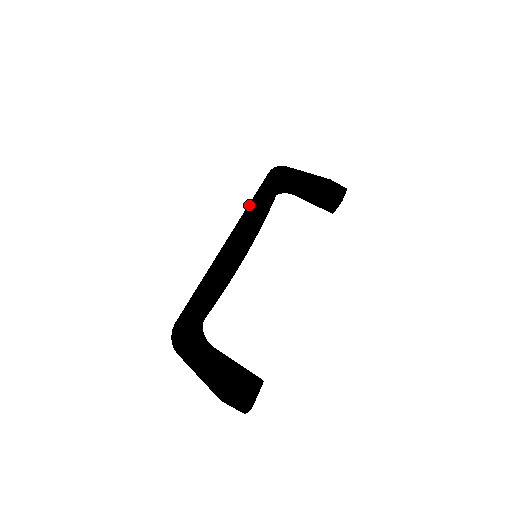
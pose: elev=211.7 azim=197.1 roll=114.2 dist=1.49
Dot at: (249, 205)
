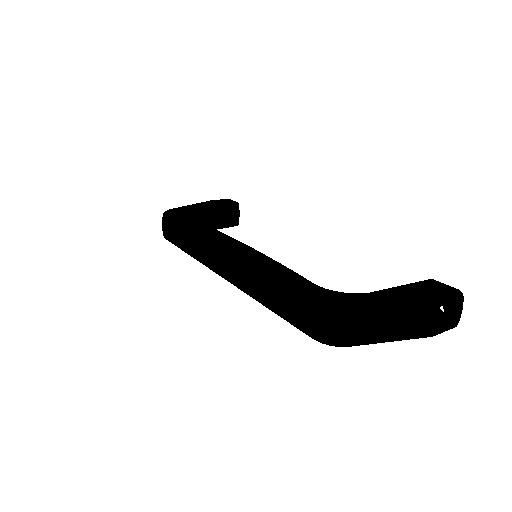
Dot at: (194, 233)
